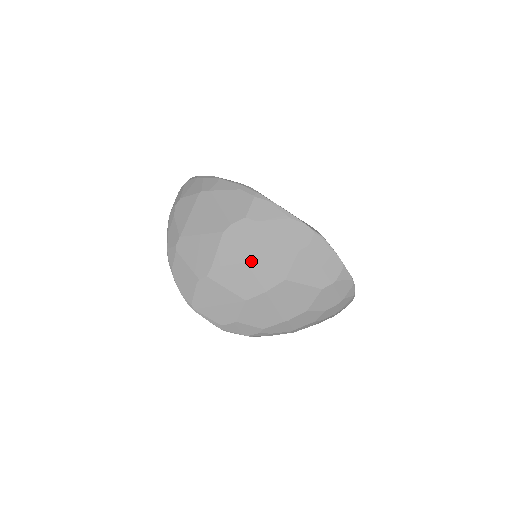
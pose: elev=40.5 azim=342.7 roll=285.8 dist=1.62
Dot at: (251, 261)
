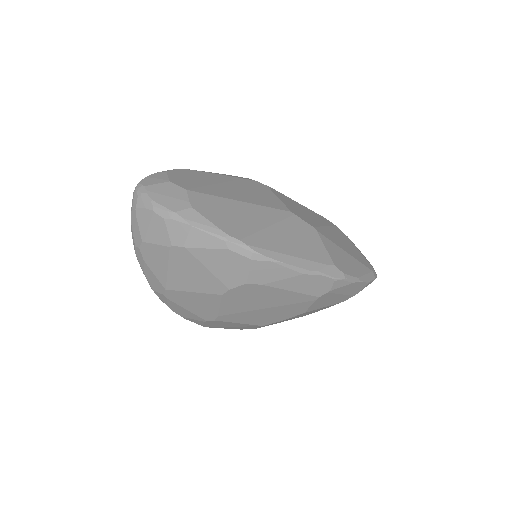
Dot at: (262, 309)
